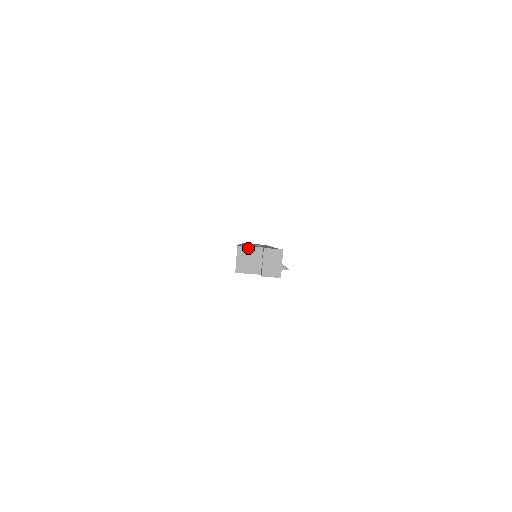
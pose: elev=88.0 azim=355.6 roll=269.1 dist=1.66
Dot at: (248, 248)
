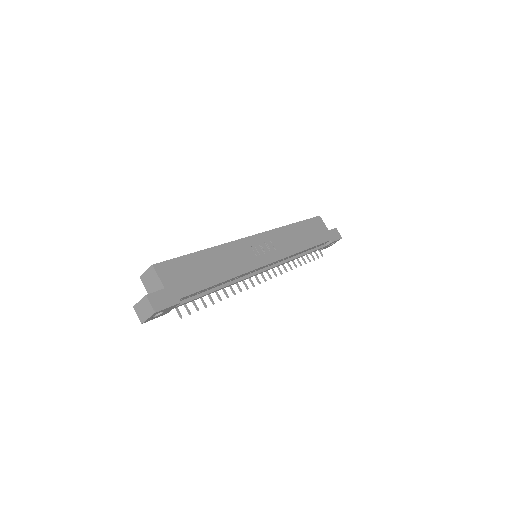
Dot at: (157, 275)
